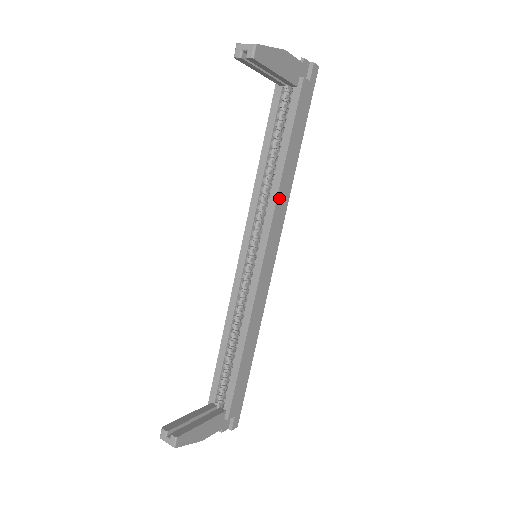
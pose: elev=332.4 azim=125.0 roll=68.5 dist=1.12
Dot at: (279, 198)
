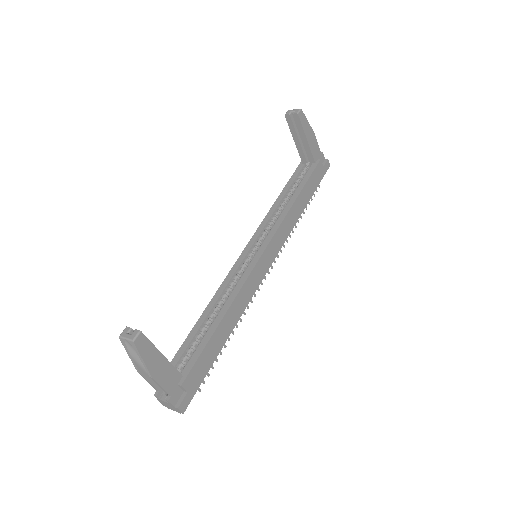
Dot at: (287, 218)
